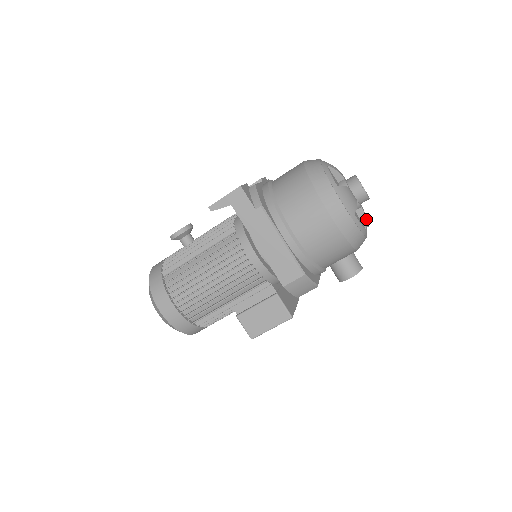
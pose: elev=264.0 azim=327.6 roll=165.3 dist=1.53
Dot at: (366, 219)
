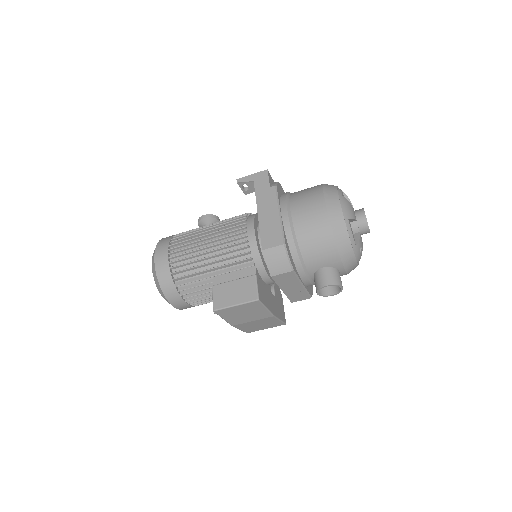
Dot at: (360, 243)
